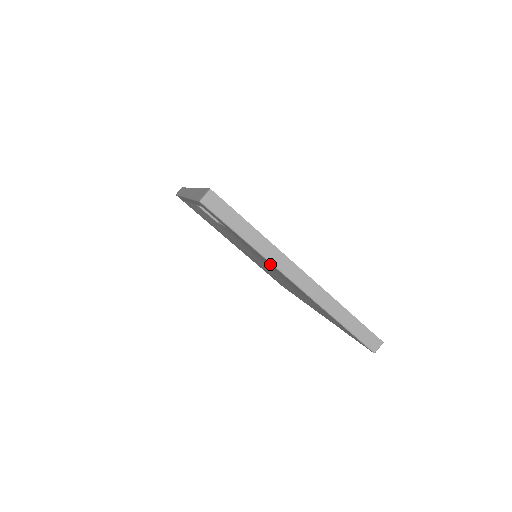
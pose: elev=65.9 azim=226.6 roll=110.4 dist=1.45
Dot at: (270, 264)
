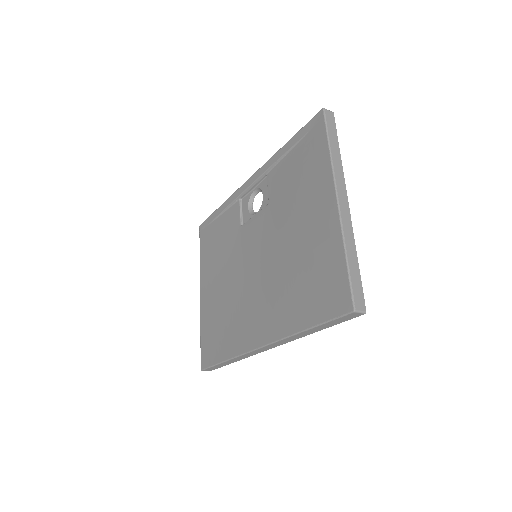
Dot at: (320, 190)
